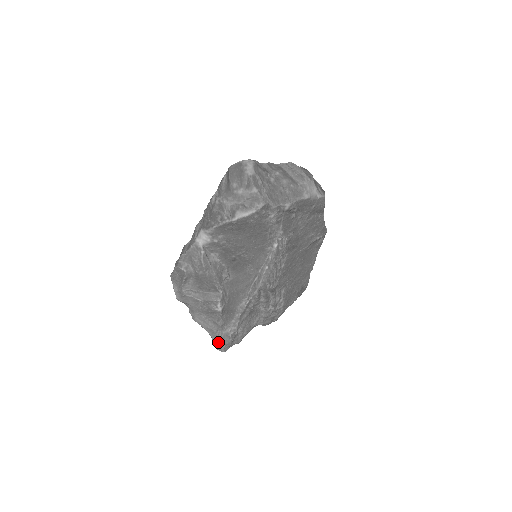
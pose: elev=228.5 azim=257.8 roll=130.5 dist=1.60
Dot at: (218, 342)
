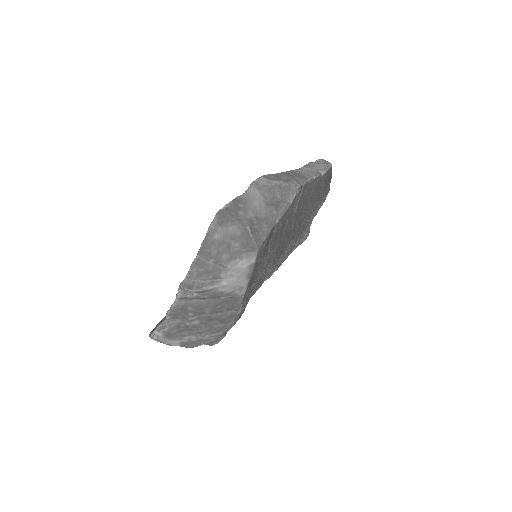
Dot at: occluded
